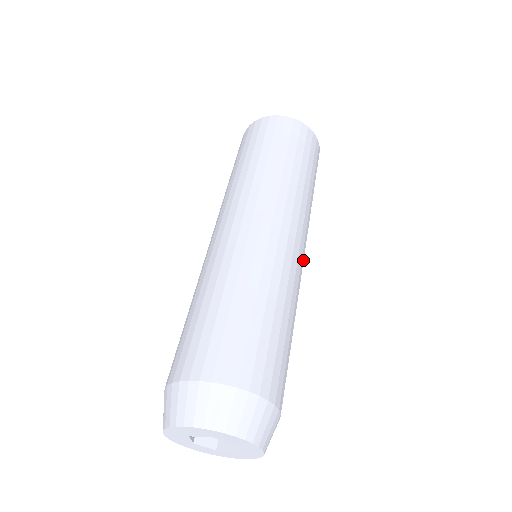
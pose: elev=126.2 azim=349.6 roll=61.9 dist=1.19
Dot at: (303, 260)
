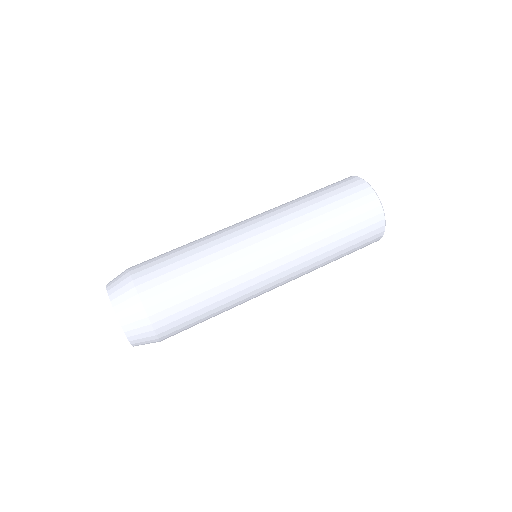
Dot at: (271, 269)
